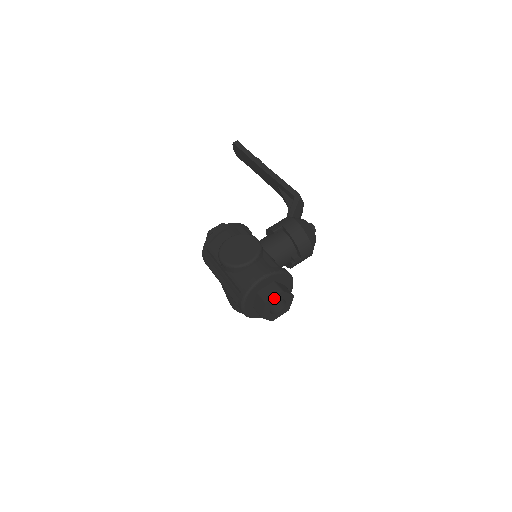
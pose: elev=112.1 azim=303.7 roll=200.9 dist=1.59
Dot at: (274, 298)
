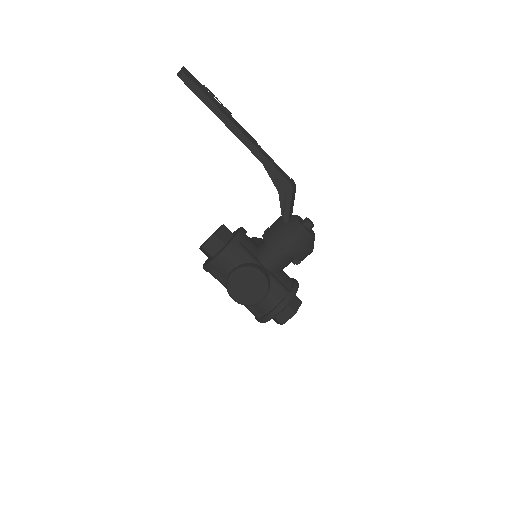
Dot at: (288, 319)
